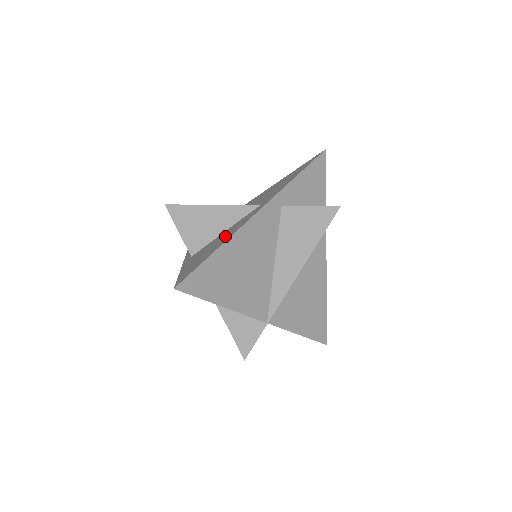
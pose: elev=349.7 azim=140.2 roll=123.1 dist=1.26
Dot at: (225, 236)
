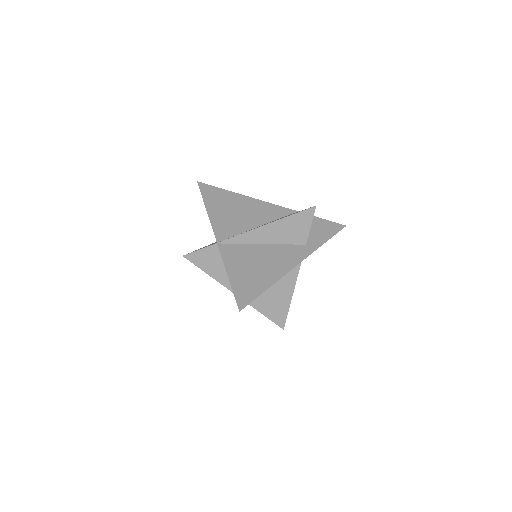
Dot at: occluded
